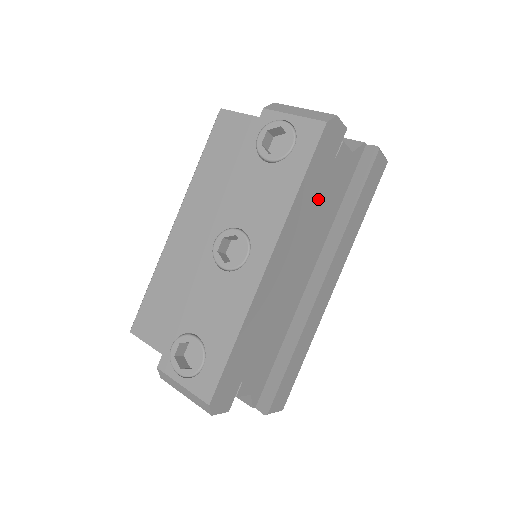
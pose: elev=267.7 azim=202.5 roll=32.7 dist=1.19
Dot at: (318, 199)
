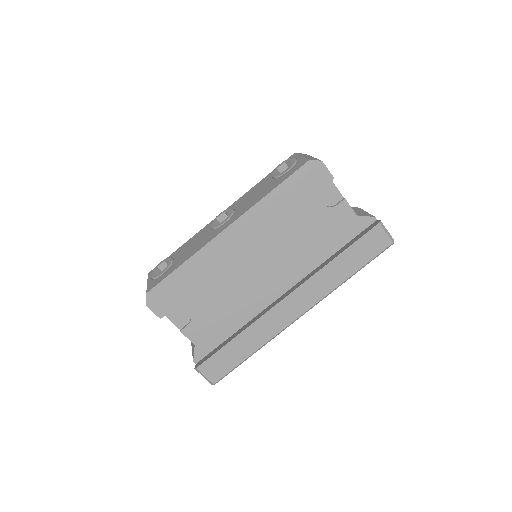
Dot at: (307, 228)
